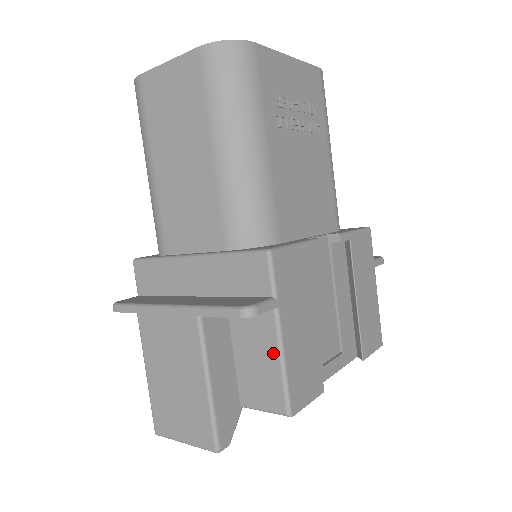
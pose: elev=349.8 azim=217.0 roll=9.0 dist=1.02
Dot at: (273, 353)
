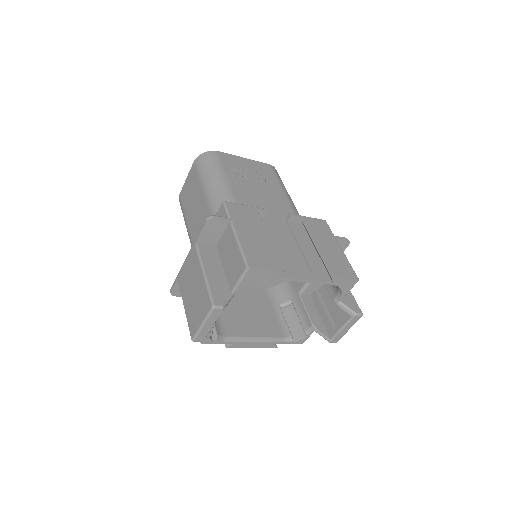
Dot at: (234, 244)
